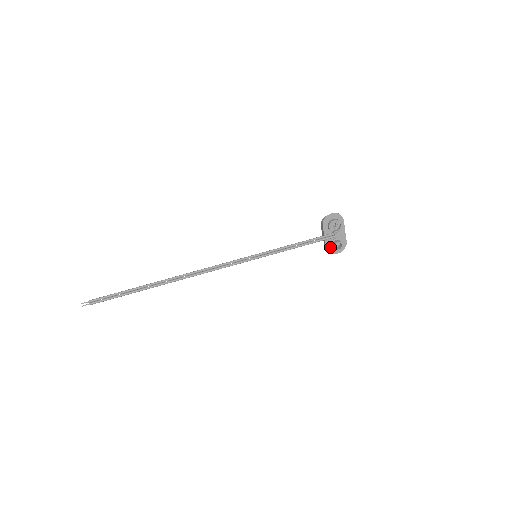
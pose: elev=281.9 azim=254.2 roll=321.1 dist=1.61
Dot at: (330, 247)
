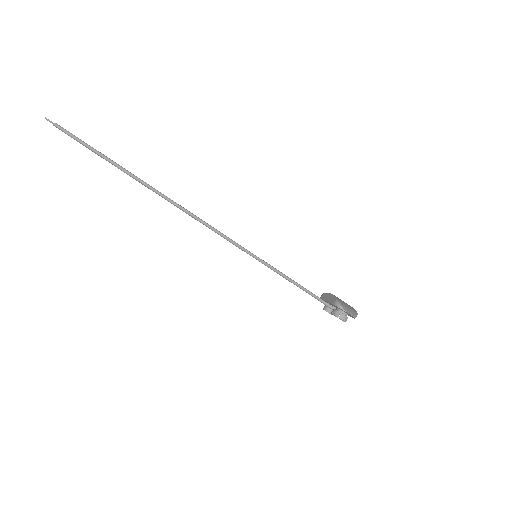
Dot at: occluded
